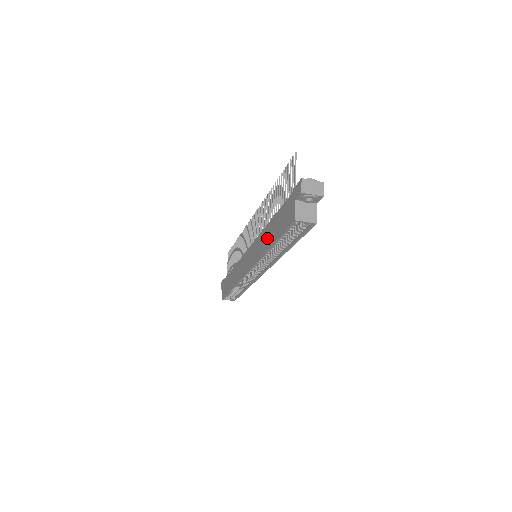
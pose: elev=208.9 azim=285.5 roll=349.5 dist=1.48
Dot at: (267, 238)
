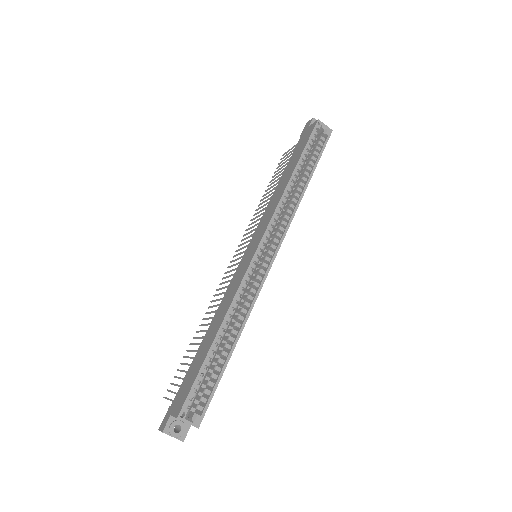
Dot at: (282, 185)
